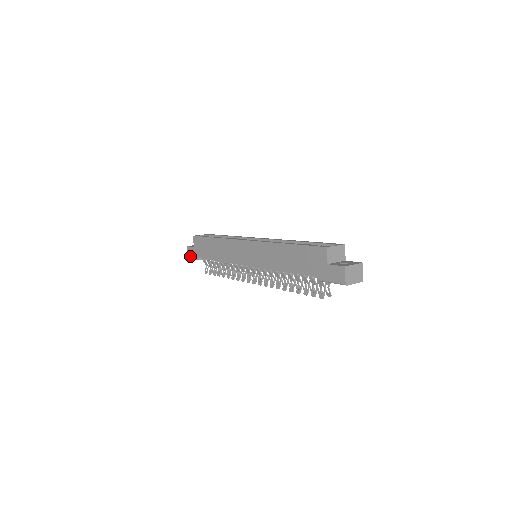
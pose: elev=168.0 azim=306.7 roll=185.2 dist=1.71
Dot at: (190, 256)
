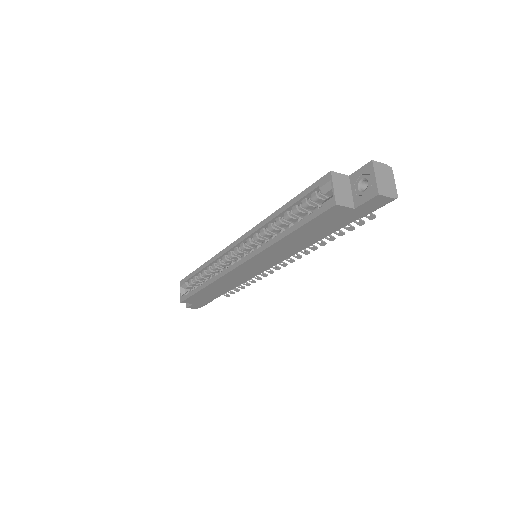
Dot at: (200, 307)
